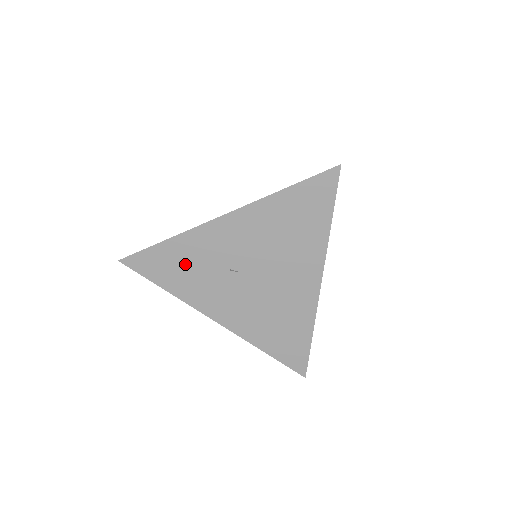
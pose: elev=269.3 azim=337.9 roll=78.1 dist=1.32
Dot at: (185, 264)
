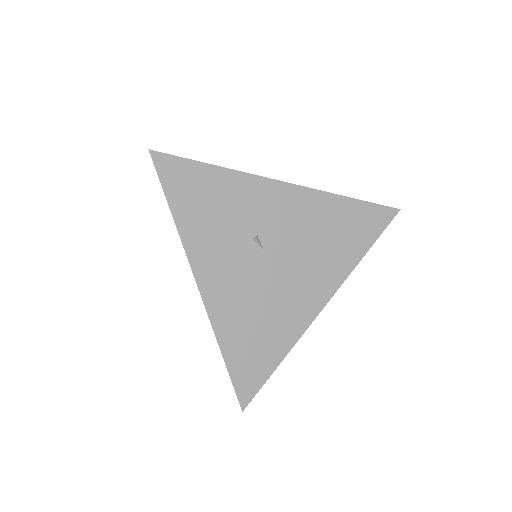
Dot at: (215, 202)
